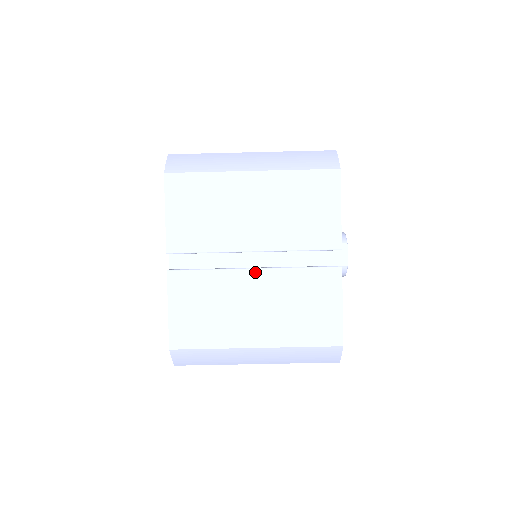
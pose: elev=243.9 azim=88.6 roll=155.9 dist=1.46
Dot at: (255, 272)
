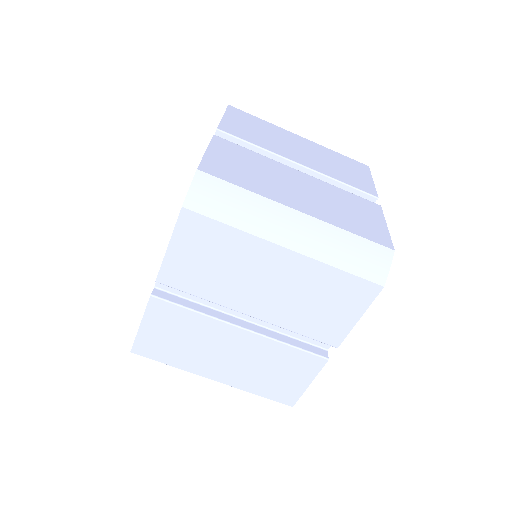
Dot at: (301, 173)
